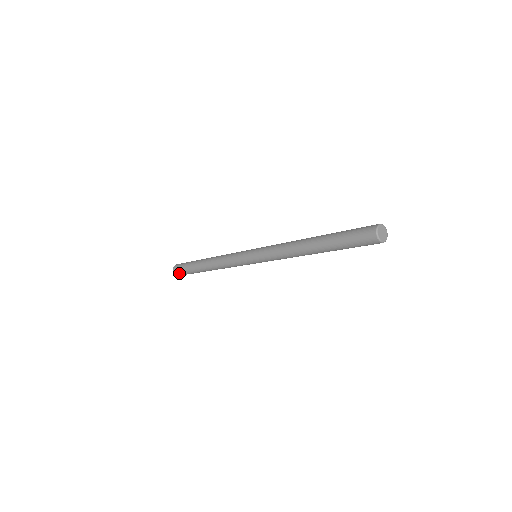
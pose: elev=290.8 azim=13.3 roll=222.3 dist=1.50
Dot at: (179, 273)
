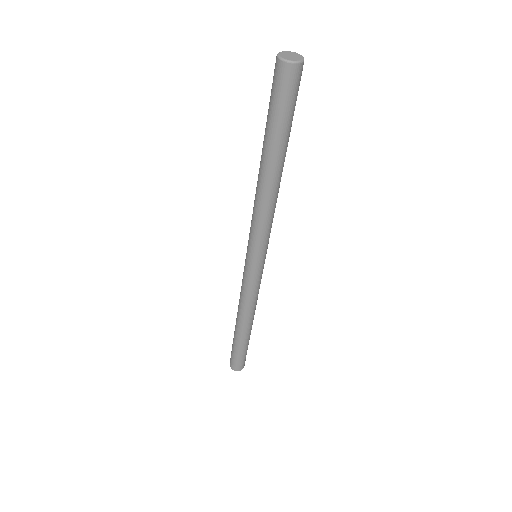
Dot at: (236, 364)
